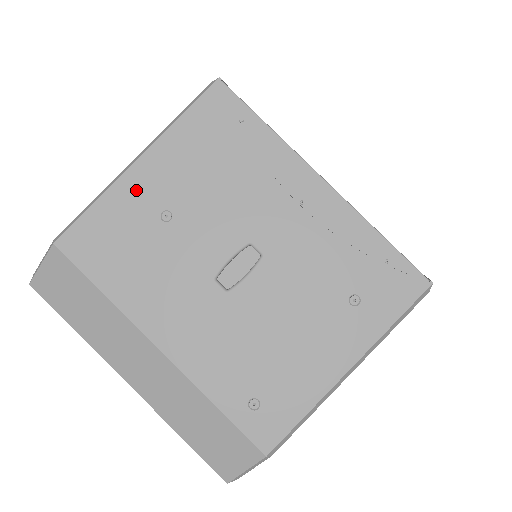
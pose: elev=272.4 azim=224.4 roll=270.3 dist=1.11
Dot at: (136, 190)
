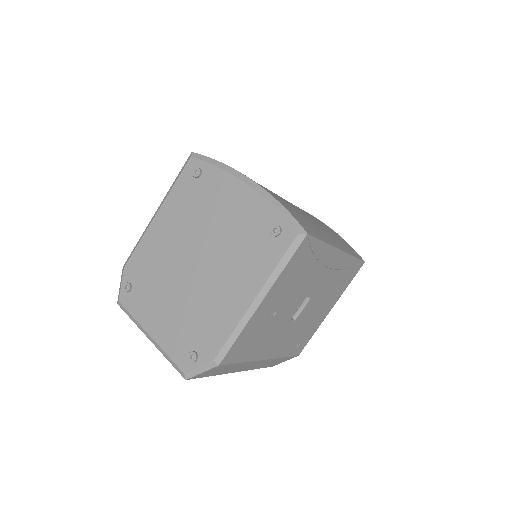
Dot at: (260, 314)
